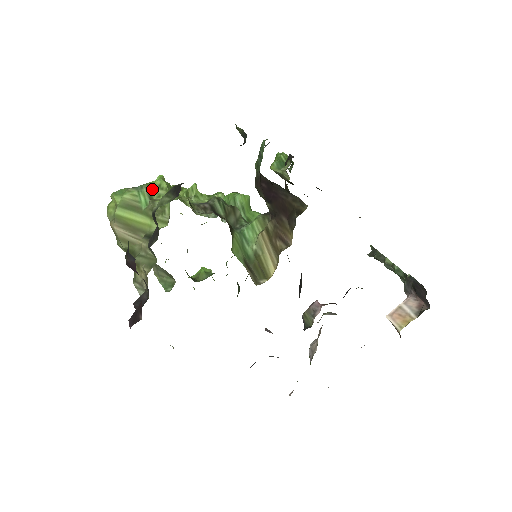
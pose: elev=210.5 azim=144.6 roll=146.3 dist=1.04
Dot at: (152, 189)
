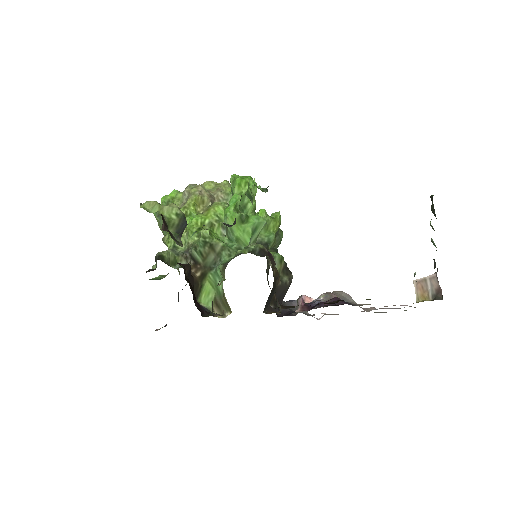
Dot at: occluded
